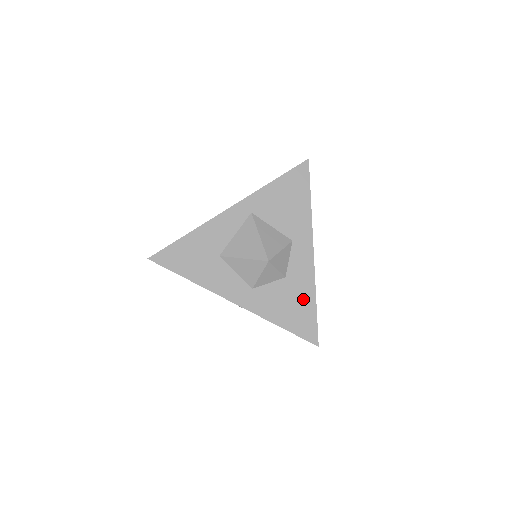
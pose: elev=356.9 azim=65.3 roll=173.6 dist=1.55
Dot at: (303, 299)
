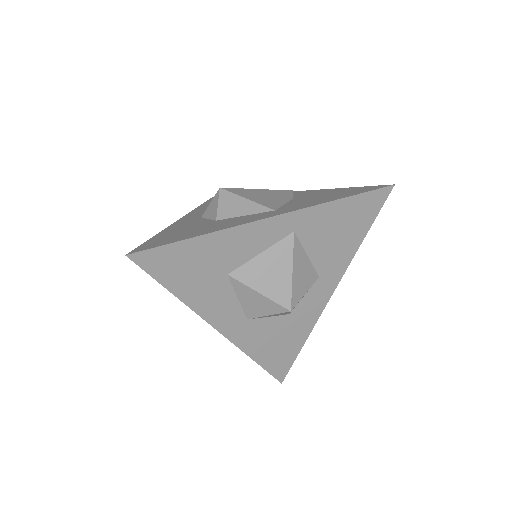
Dot at: (294, 339)
